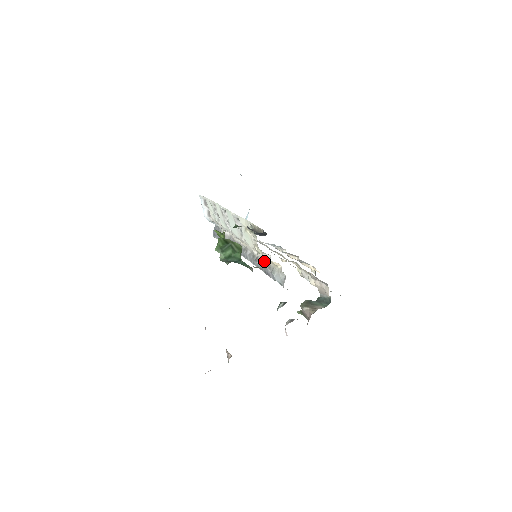
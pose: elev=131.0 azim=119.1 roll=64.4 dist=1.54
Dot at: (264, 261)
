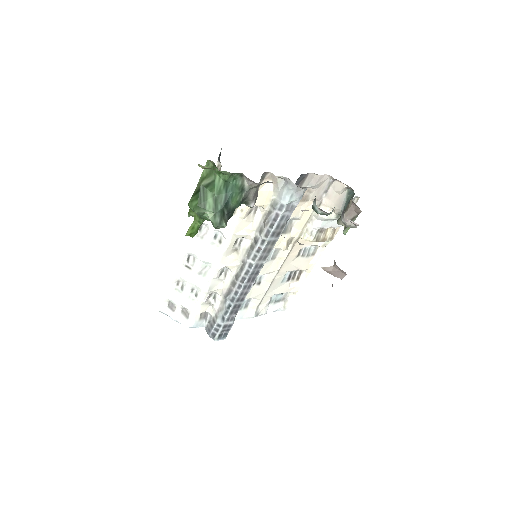
Dot at: (261, 225)
